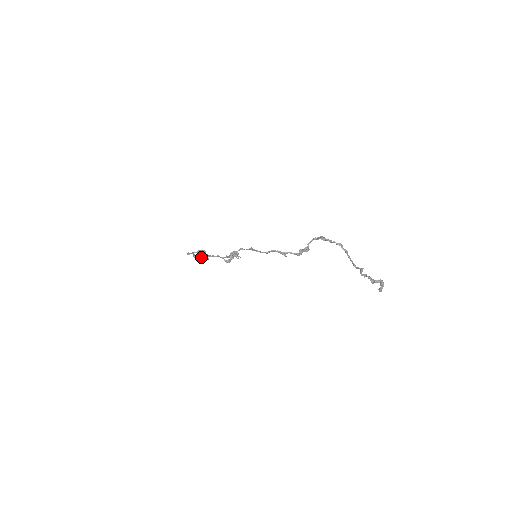
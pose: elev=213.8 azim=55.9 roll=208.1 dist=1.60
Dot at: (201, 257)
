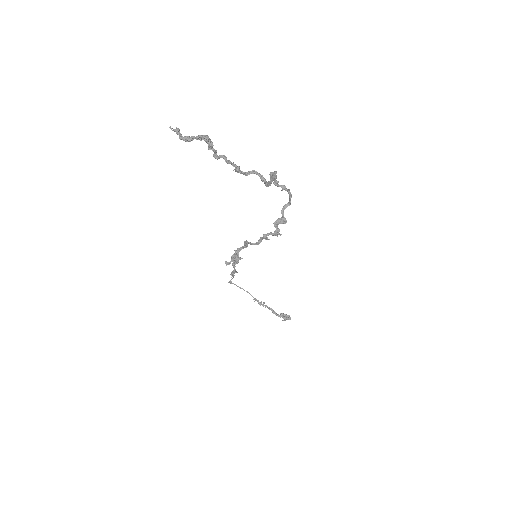
Dot at: (276, 314)
